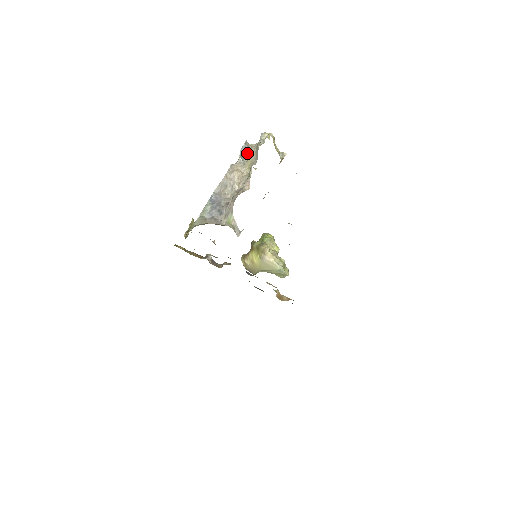
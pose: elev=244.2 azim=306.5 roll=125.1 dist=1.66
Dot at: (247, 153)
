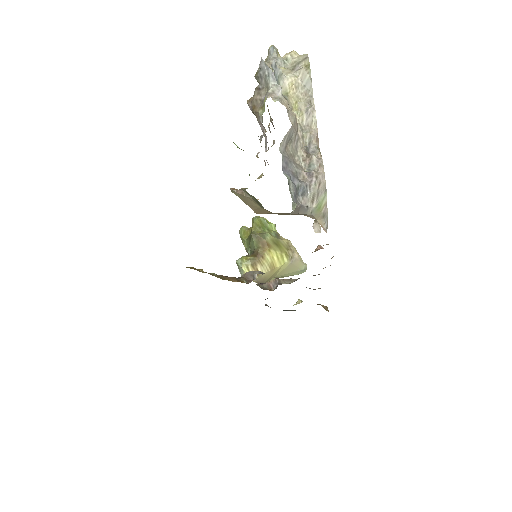
Dot at: (279, 79)
